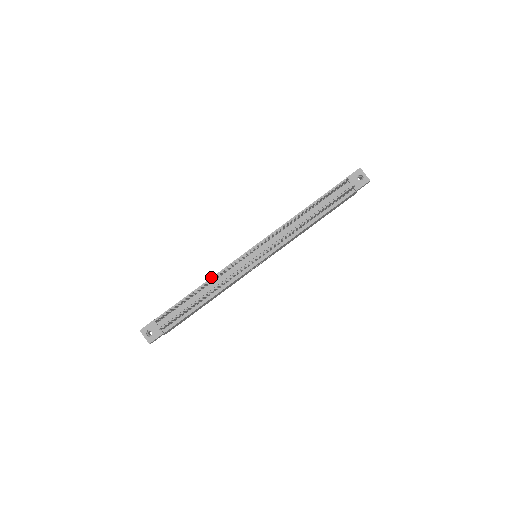
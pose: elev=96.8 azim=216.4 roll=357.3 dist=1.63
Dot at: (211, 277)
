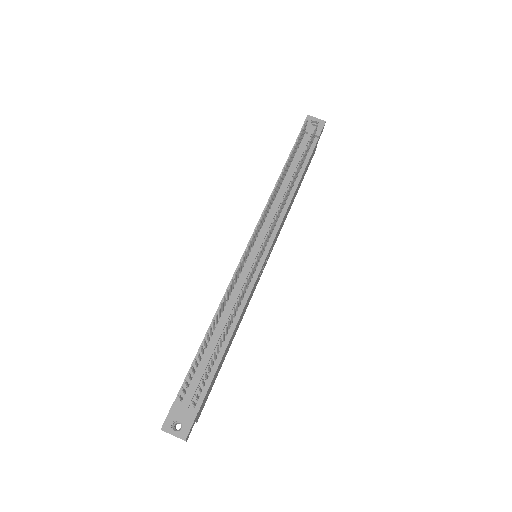
Dot at: occluded
